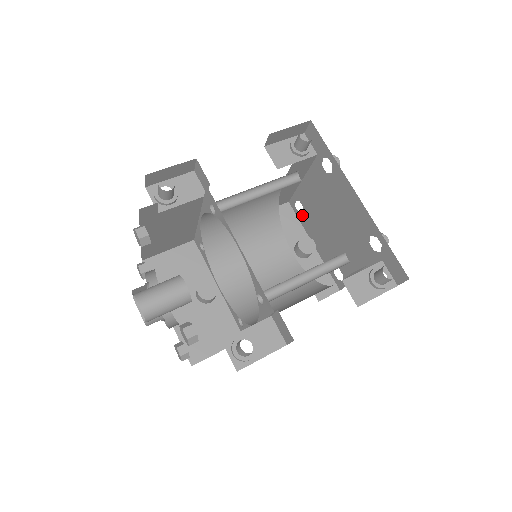
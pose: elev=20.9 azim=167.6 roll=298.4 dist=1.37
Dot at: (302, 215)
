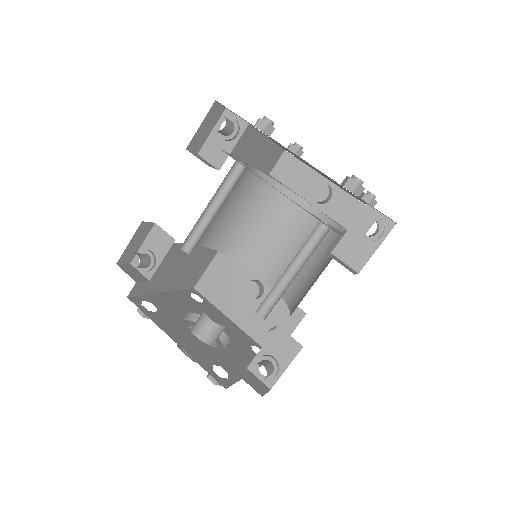
Dot at: occluded
